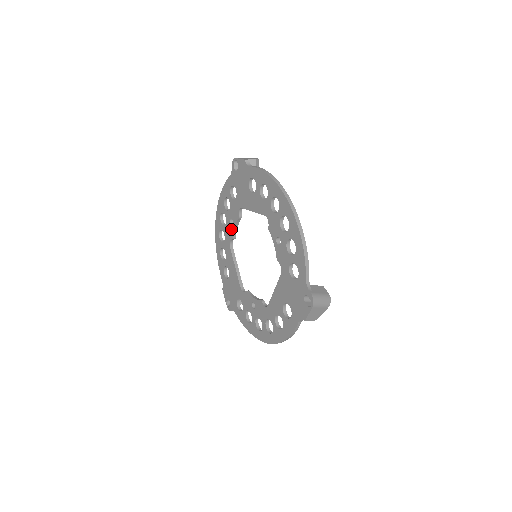
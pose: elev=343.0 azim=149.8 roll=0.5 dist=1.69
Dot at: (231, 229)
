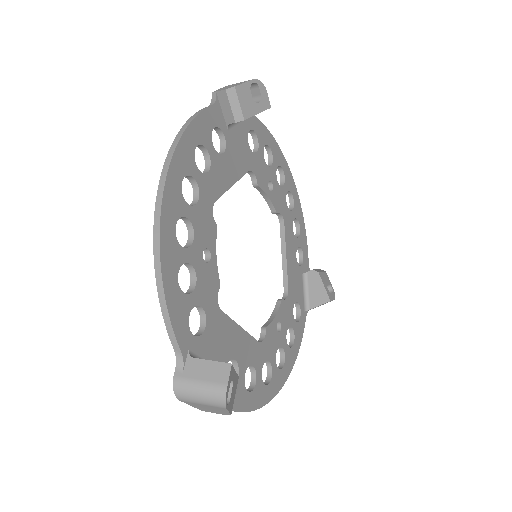
Dot at: occluded
